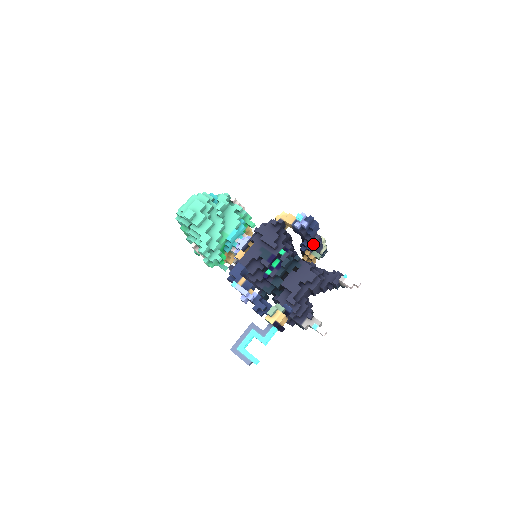
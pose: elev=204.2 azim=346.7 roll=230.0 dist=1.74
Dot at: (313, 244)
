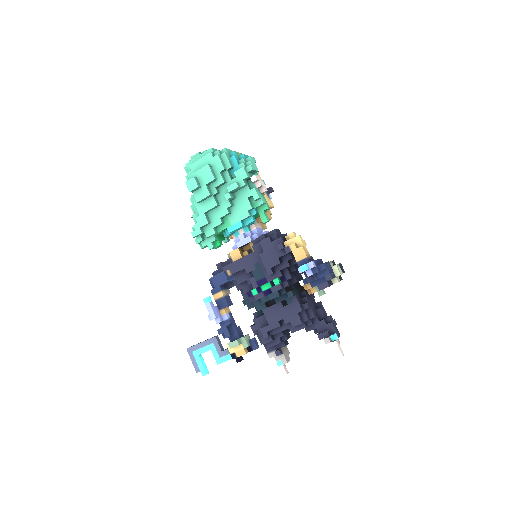
Dot at: (319, 283)
